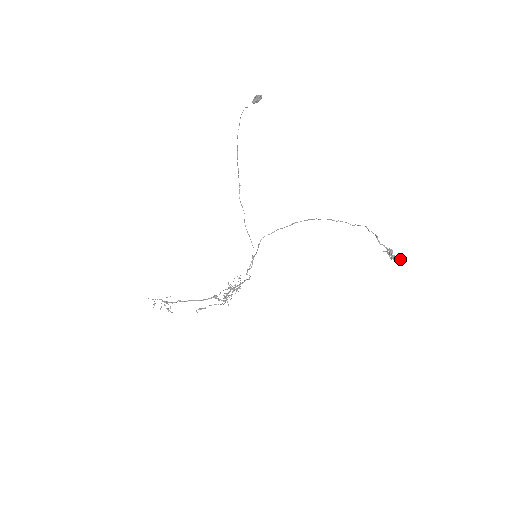
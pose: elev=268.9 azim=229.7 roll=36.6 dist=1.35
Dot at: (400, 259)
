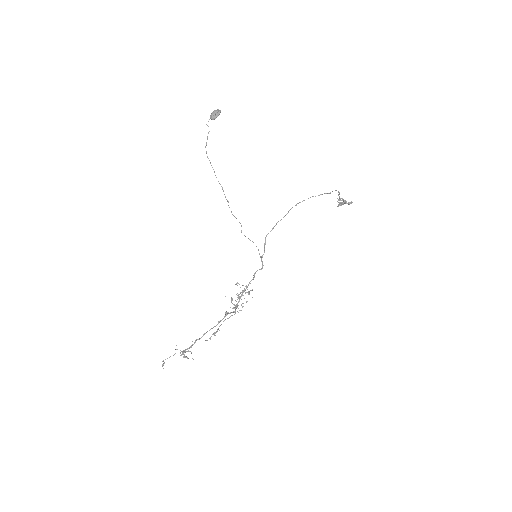
Dot at: (351, 203)
